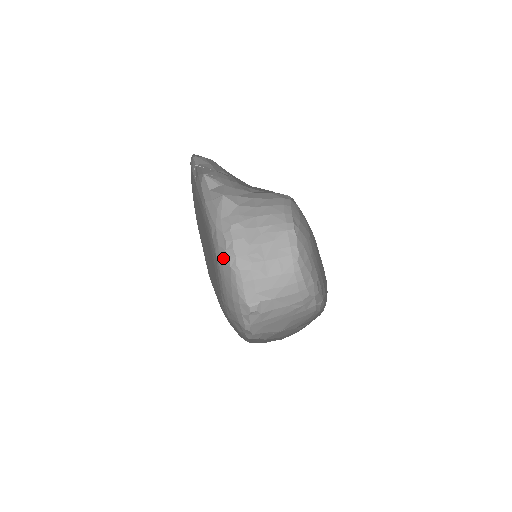
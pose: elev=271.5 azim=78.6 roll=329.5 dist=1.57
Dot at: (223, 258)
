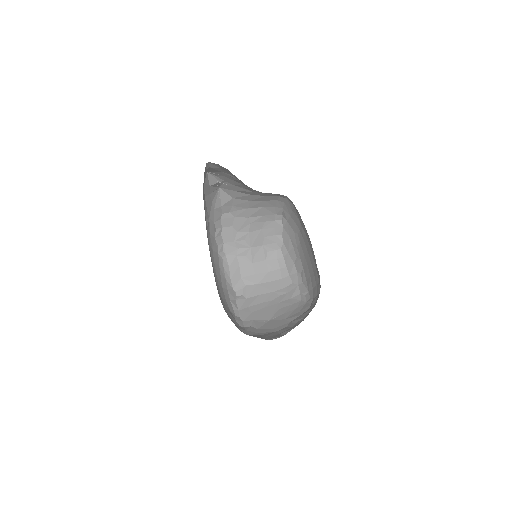
Dot at: (213, 246)
